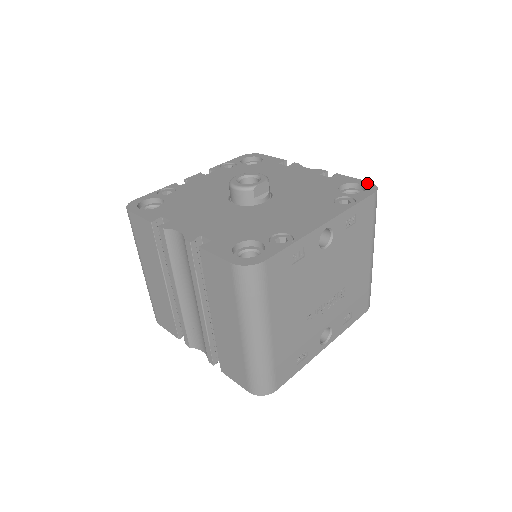
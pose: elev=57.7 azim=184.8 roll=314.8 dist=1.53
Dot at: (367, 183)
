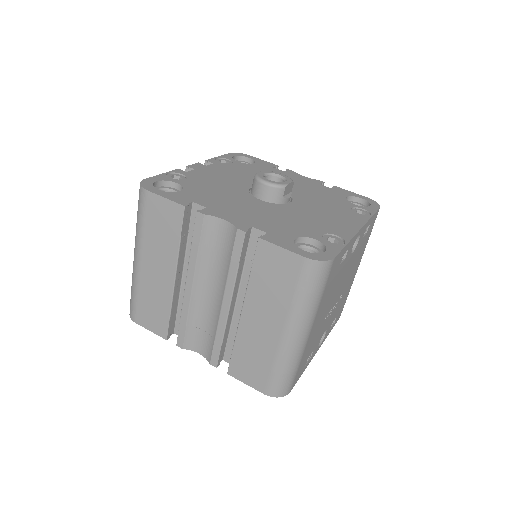
Dot at: (367, 198)
